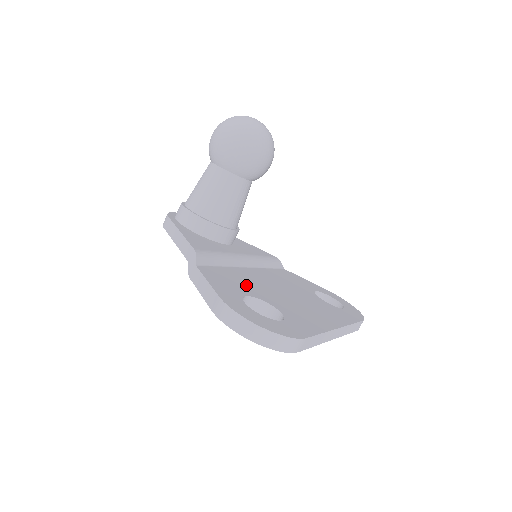
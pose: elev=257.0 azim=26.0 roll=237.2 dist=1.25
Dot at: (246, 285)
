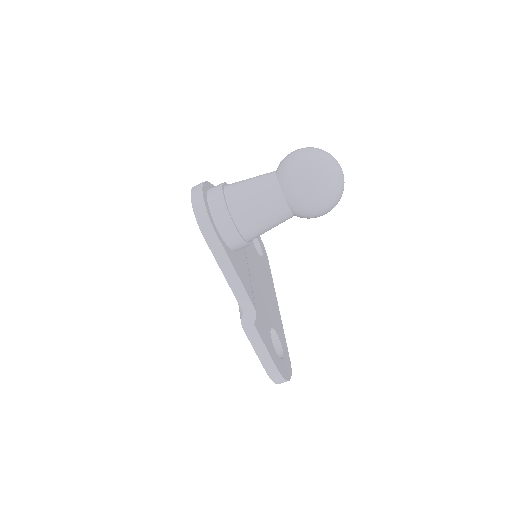
Dot at: (262, 312)
